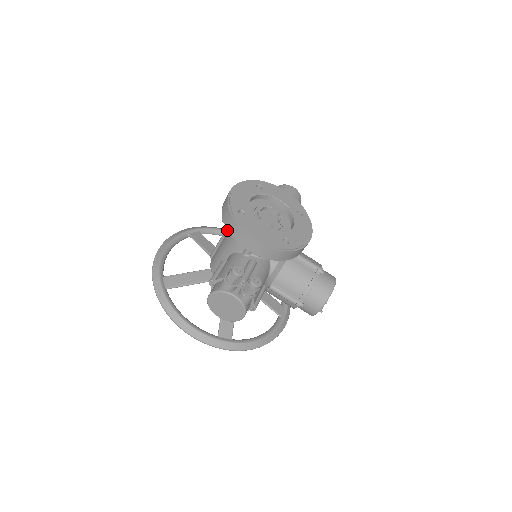
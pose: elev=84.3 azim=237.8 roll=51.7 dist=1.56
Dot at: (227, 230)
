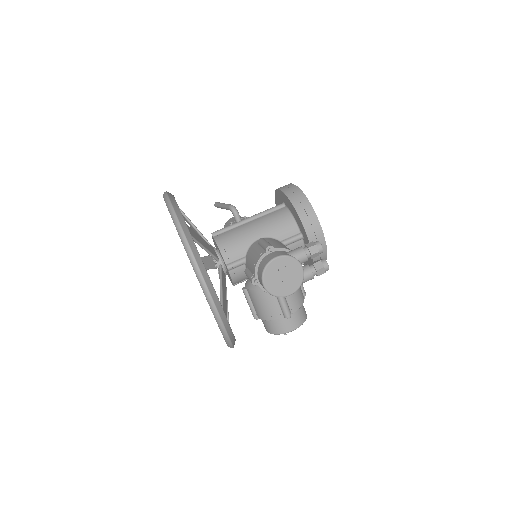
Dot at: (257, 216)
